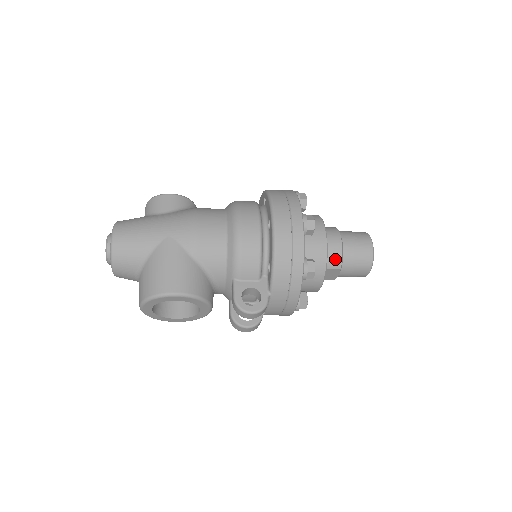
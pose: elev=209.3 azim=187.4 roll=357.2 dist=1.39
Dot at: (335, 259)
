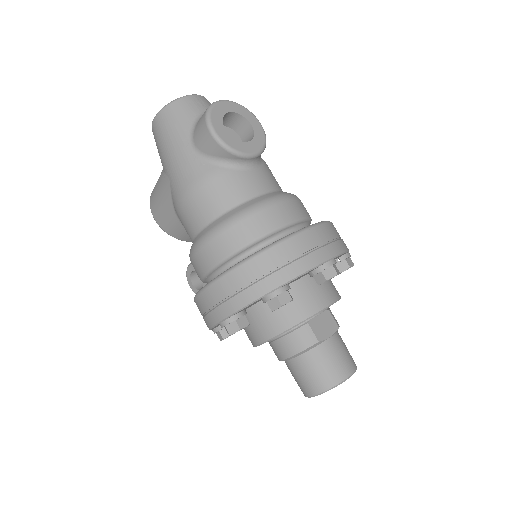
Dot at: (274, 352)
